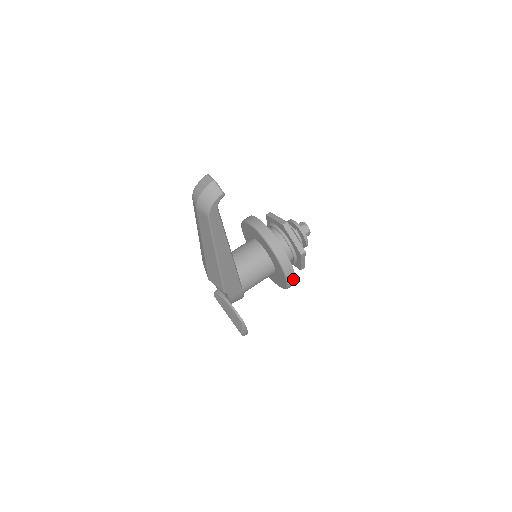
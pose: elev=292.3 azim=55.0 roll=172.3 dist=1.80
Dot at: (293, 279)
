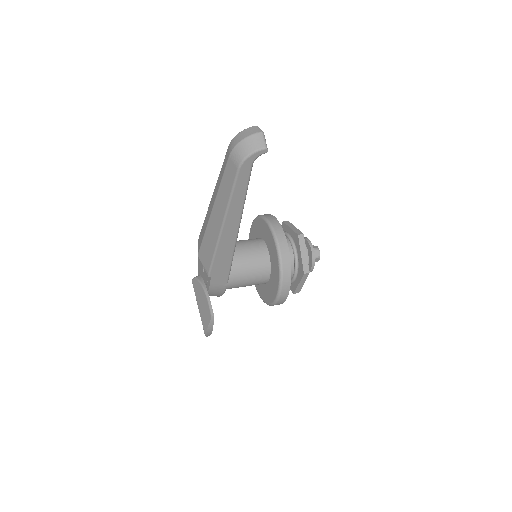
Dot at: (285, 295)
